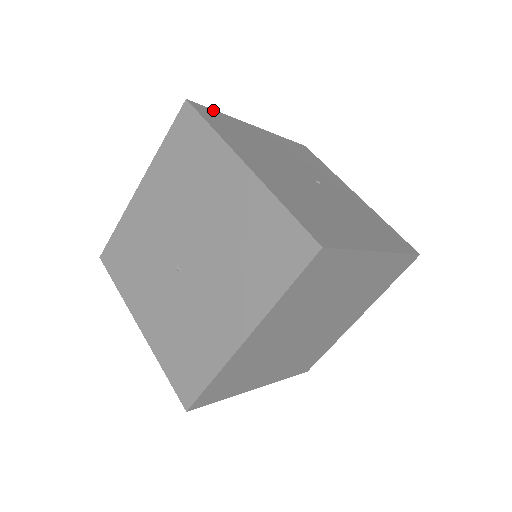
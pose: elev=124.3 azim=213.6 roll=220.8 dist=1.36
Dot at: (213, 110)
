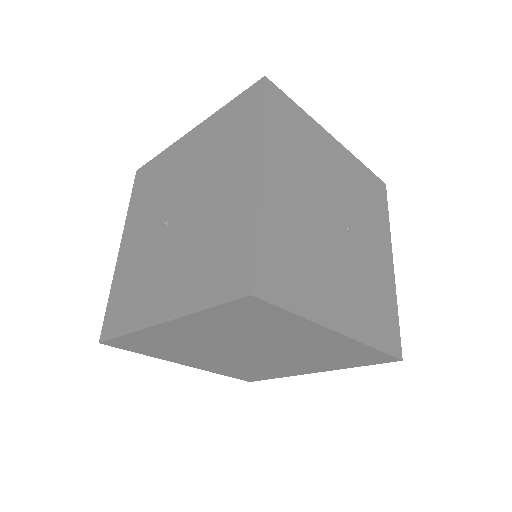
Dot at: (291, 100)
